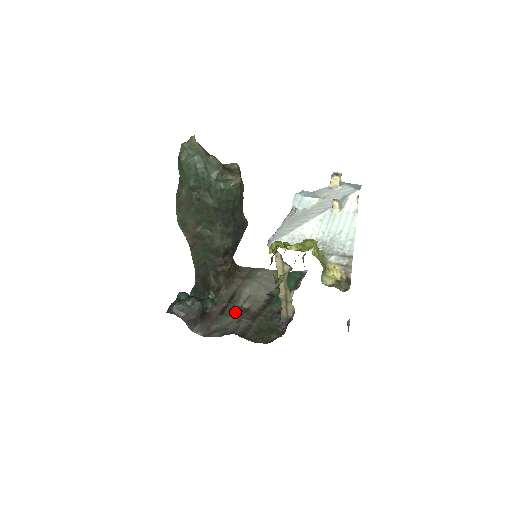
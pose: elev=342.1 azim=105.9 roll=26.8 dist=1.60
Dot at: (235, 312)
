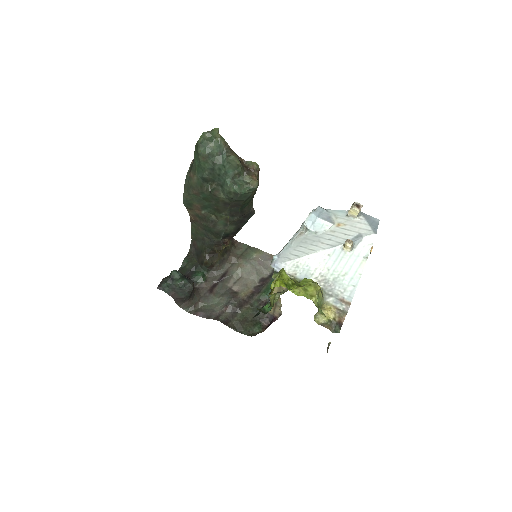
Dot at: (224, 293)
